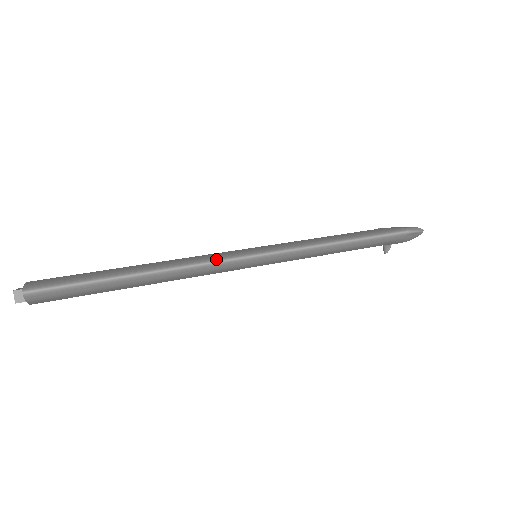
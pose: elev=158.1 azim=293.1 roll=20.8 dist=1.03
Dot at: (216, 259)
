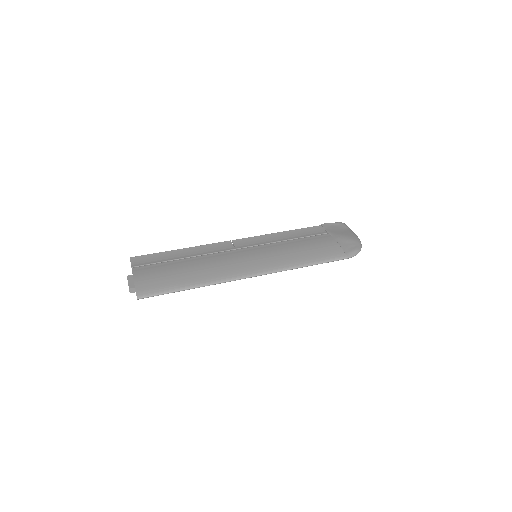
Dot at: (232, 279)
